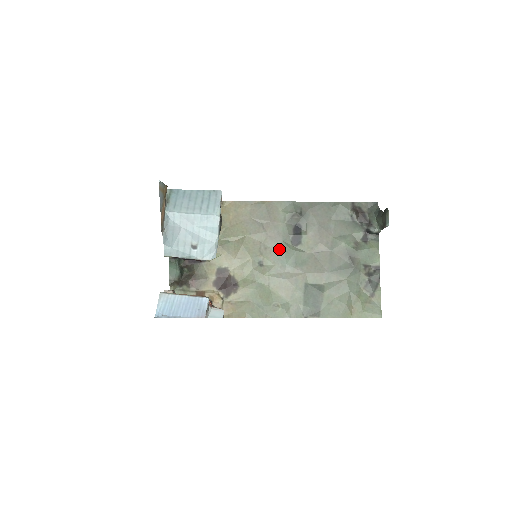
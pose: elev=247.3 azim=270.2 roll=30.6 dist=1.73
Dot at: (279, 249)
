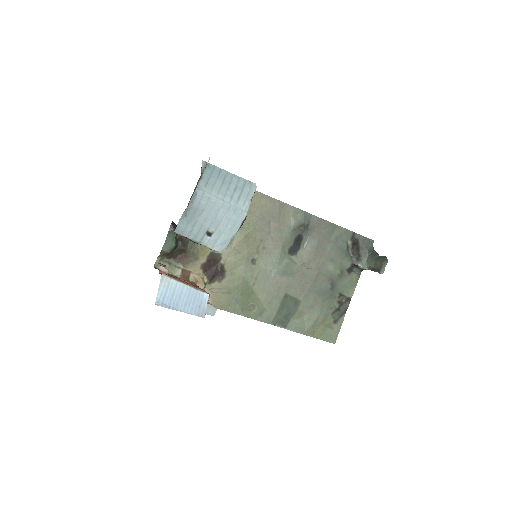
Dot at: (276, 253)
